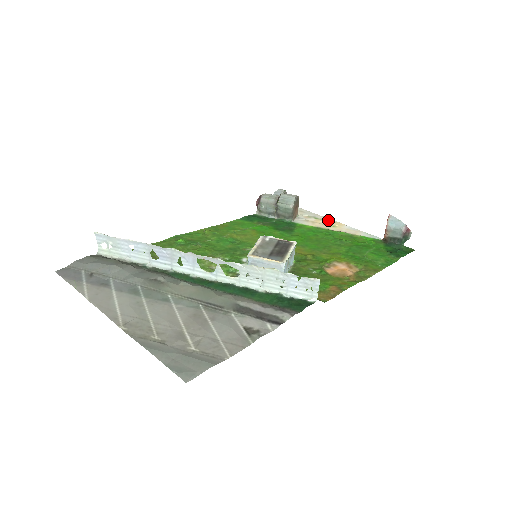
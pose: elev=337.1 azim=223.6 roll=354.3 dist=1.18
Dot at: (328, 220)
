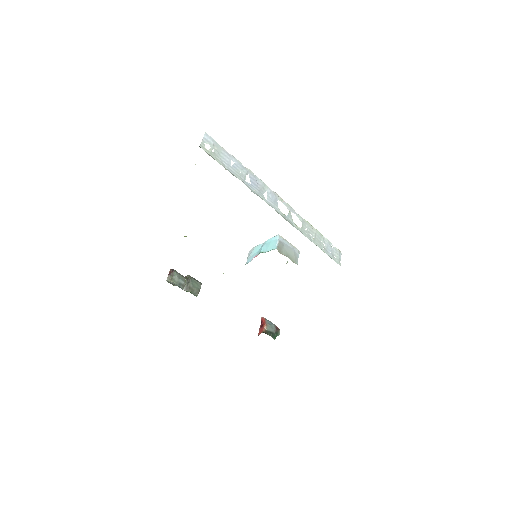
Dot at: occluded
